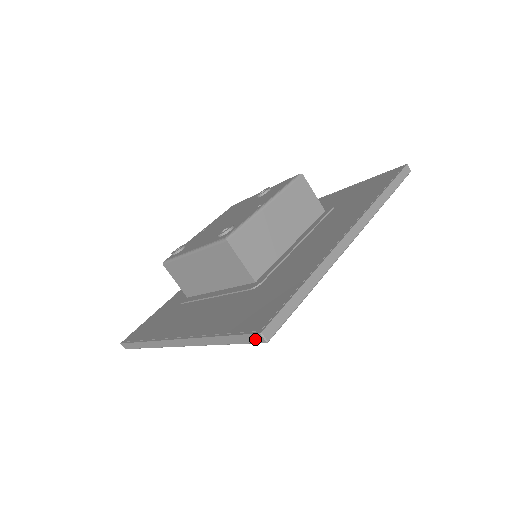
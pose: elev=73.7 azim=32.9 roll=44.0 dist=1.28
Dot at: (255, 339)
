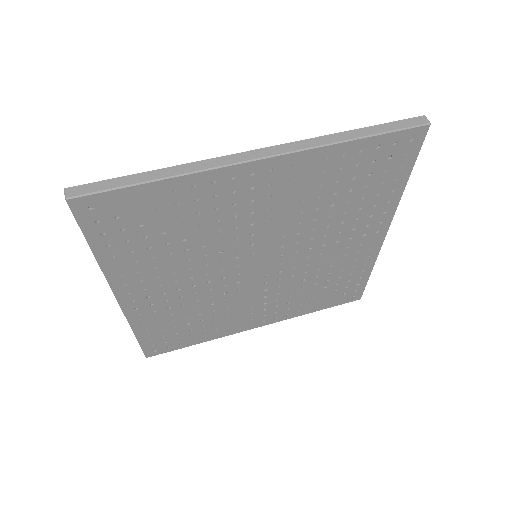
Dot at: (416, 122)
